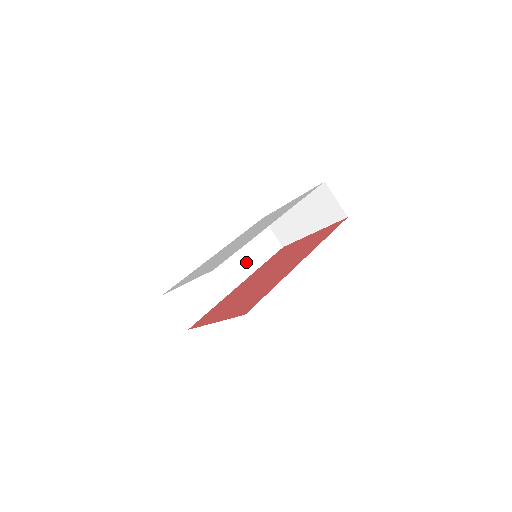
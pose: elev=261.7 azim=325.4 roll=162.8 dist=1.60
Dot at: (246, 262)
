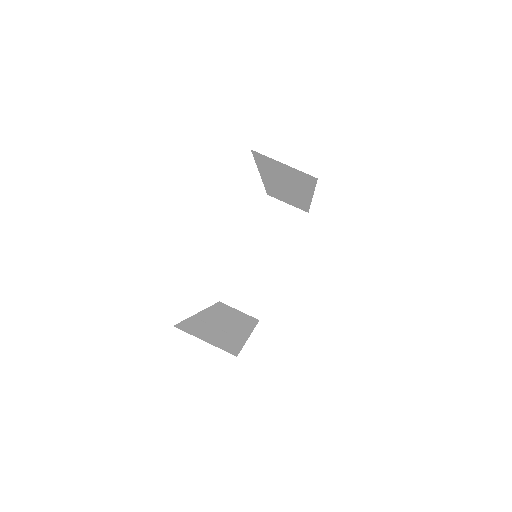
Dot at: (237, 322)
